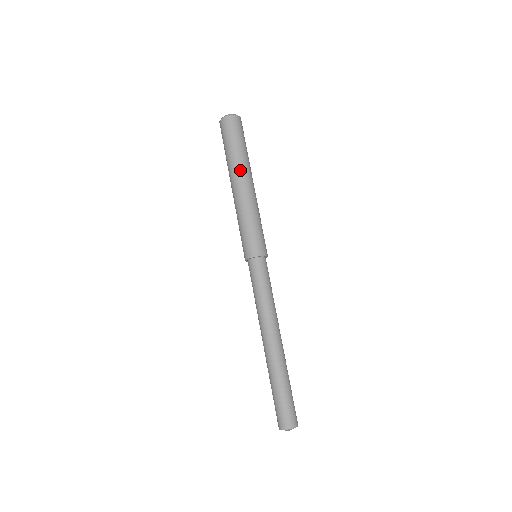
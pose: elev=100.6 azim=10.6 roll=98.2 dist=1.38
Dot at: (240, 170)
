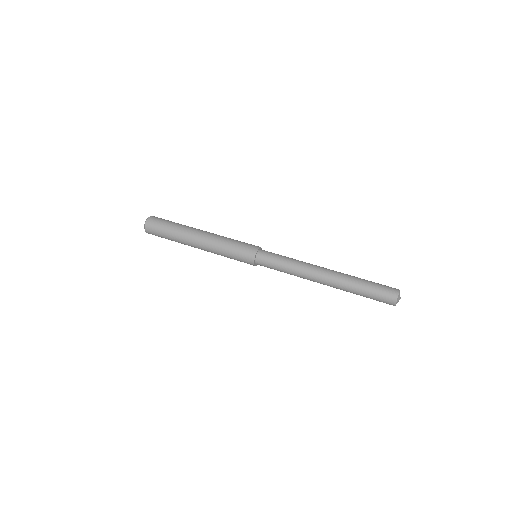
Dot at: (193, 228)
